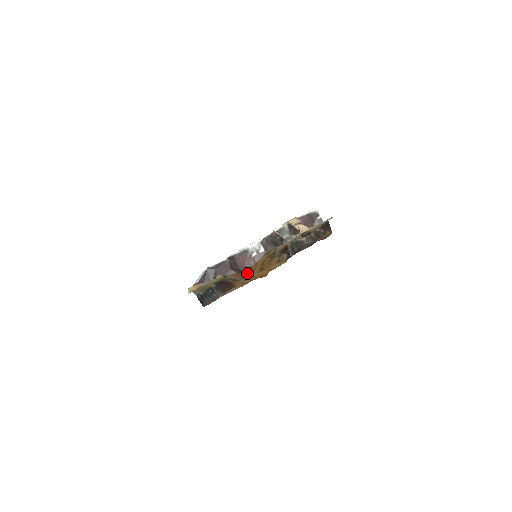
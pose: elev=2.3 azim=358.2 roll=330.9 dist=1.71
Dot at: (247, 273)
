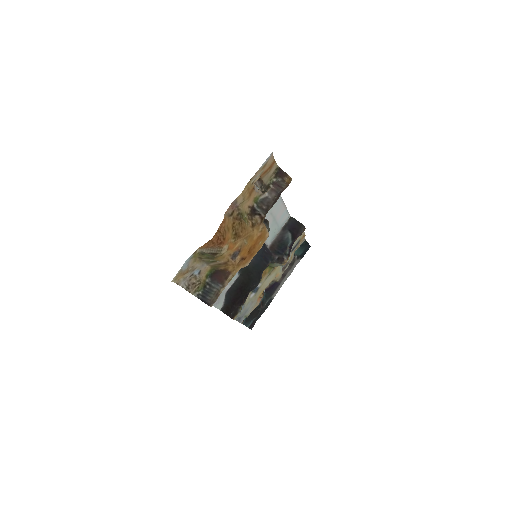
Dot at: (219, 239)
